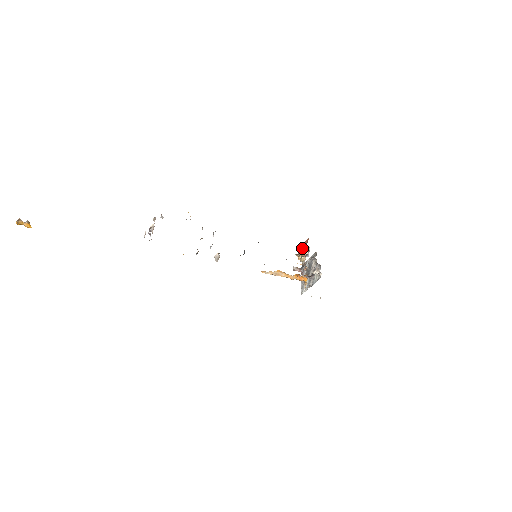
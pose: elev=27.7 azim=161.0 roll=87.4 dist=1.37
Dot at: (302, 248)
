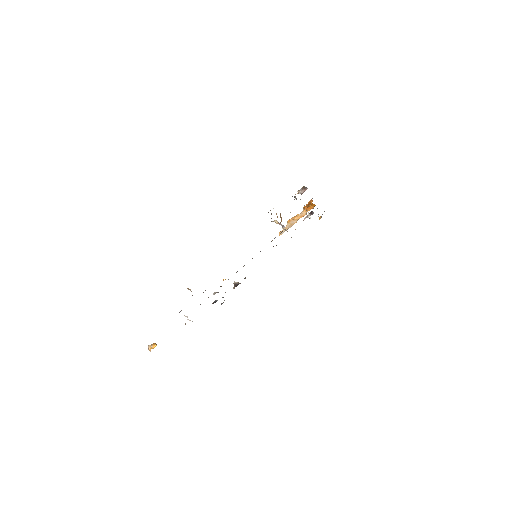
Dot at: (276, 214)
